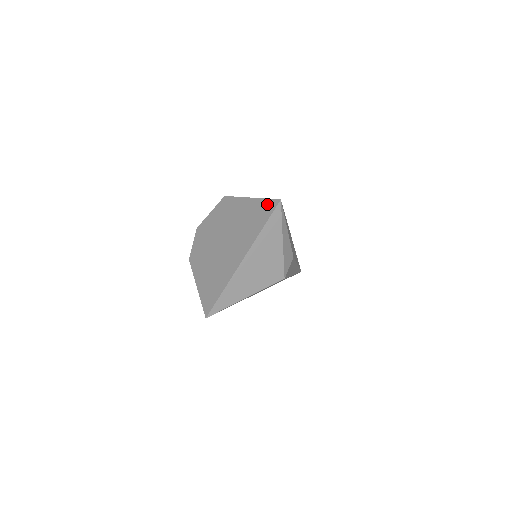
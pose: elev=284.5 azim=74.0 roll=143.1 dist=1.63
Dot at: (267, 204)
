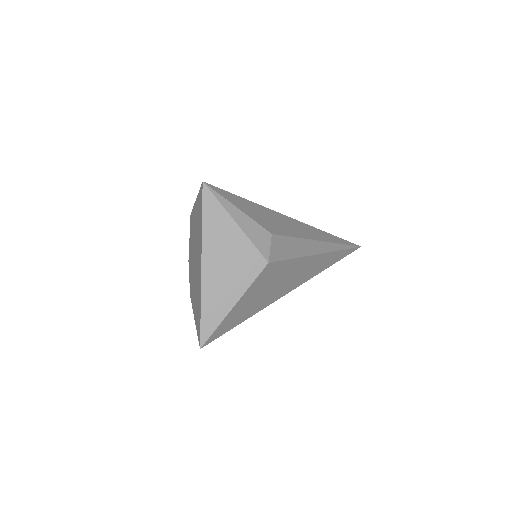
Dot at: (200, 195)
